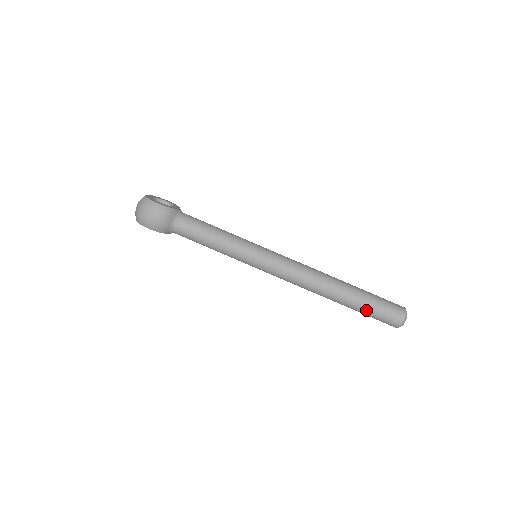
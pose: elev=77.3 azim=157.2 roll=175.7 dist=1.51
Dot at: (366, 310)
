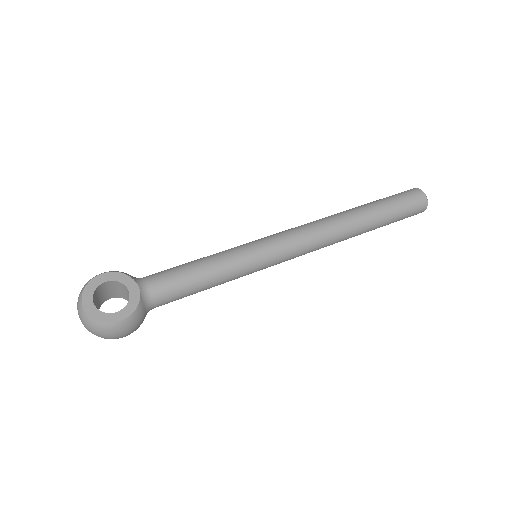
Dot at: (388, 224)
